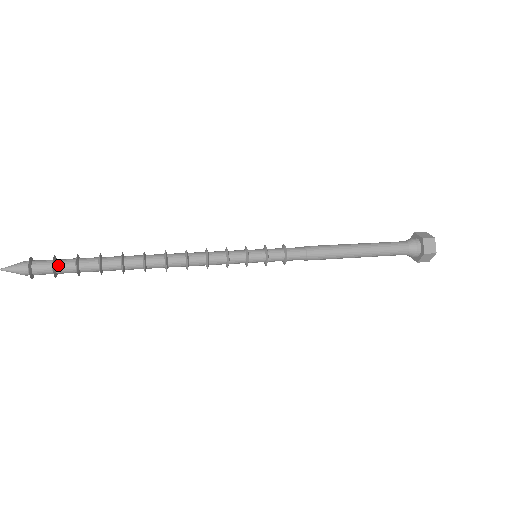
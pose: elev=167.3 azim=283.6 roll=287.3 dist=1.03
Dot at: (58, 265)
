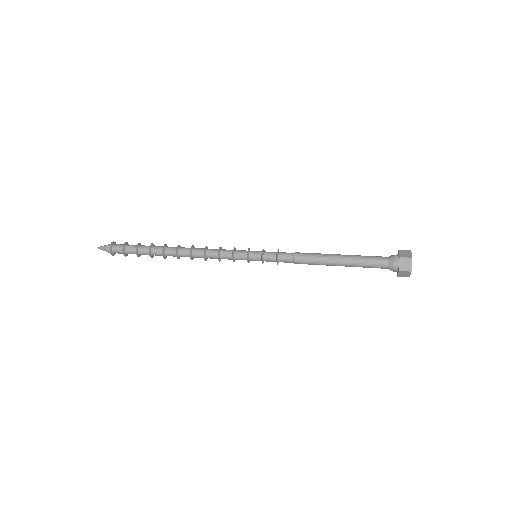
Dot at: (128, 245)
